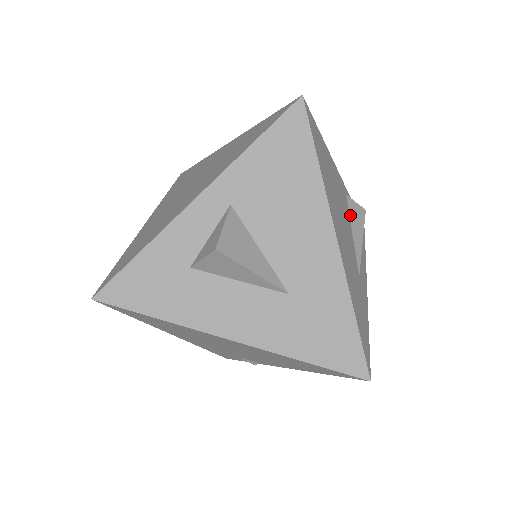
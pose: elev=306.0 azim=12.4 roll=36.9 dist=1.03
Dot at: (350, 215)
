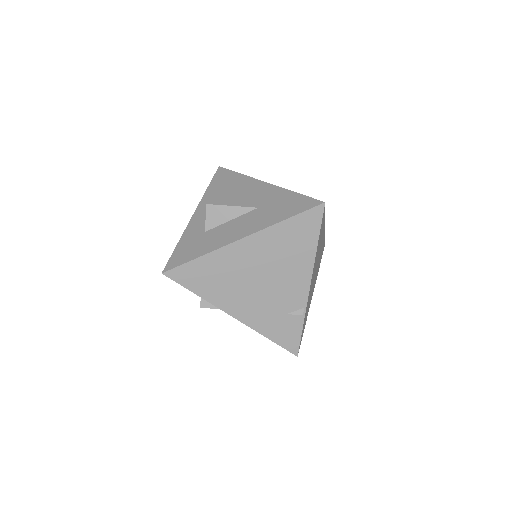
Dot at: occluded
